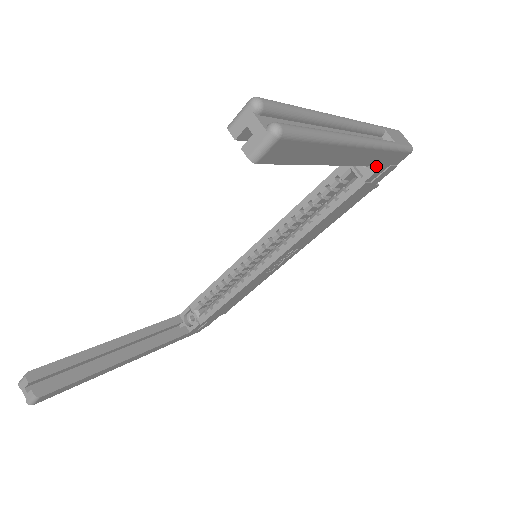
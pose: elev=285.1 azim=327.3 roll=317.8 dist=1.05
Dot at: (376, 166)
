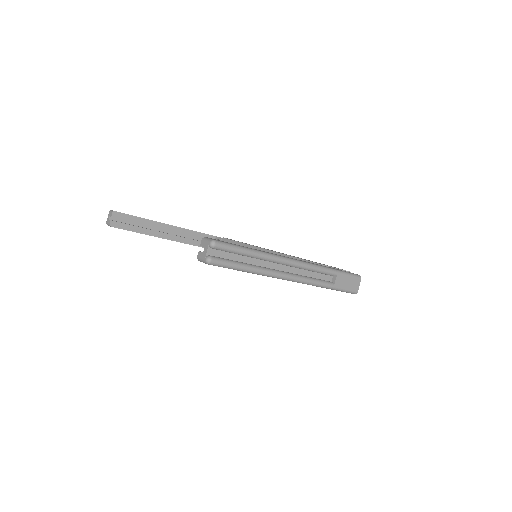
Dot at: occluded
